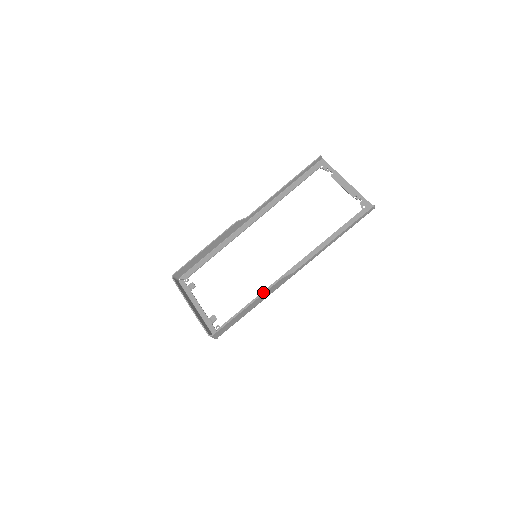
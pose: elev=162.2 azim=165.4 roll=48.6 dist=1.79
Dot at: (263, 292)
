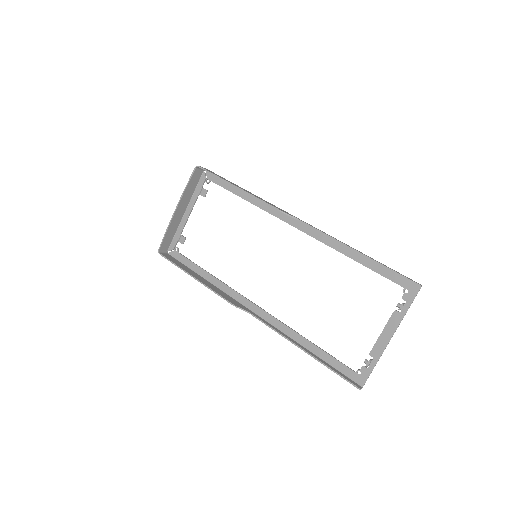
Dot at: (214, 290)
